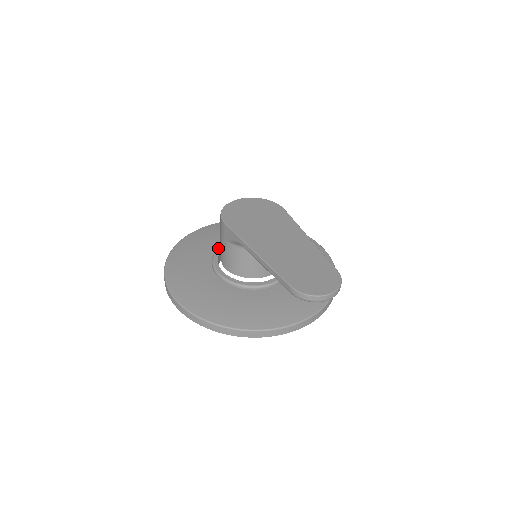
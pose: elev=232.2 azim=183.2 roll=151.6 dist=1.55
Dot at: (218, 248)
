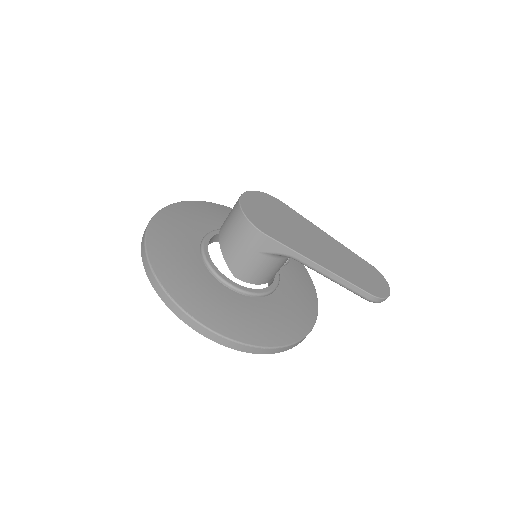
Dot at: (204, 253)
